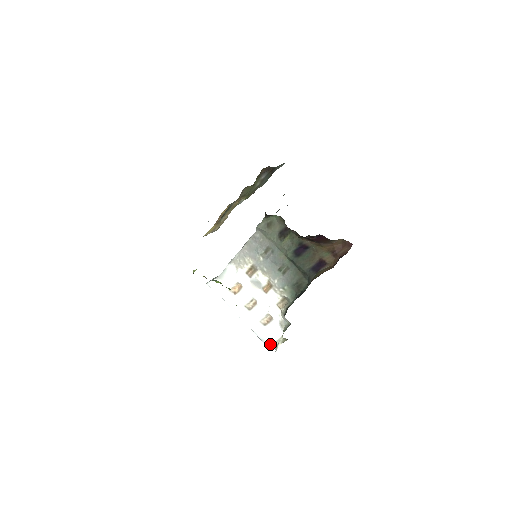
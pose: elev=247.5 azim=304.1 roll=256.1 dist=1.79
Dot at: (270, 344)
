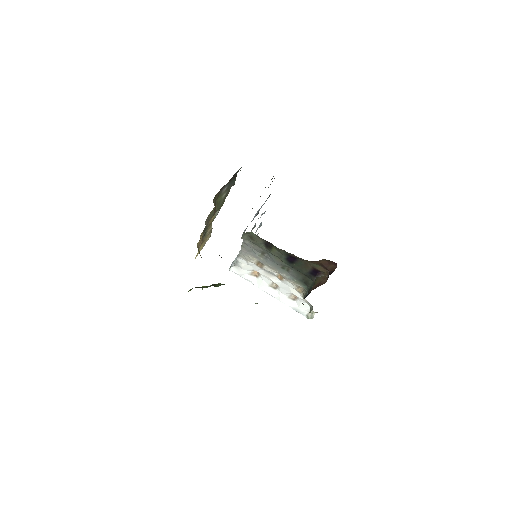
Dot at: (305, 314)
